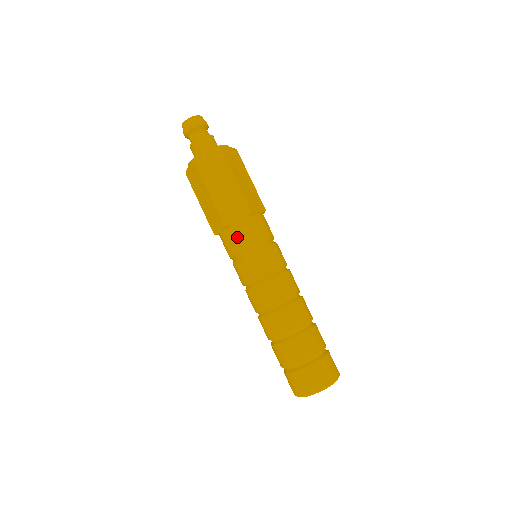
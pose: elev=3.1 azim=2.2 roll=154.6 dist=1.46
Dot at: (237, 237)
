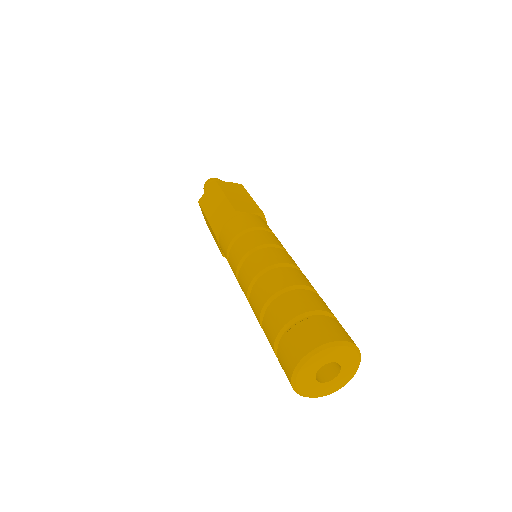
Dot at: (246, 220)
